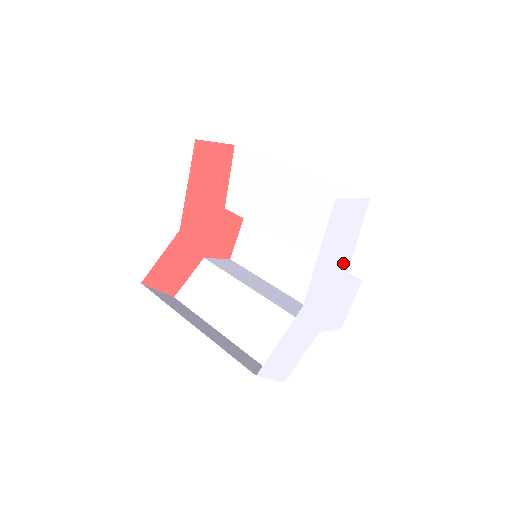
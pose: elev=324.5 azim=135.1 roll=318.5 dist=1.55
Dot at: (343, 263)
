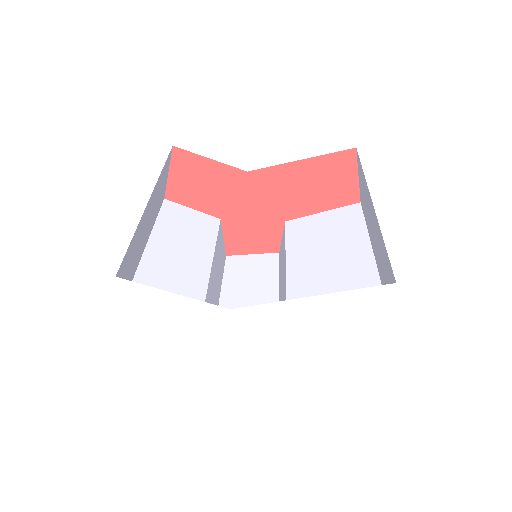
Dot at: (300, 350)
